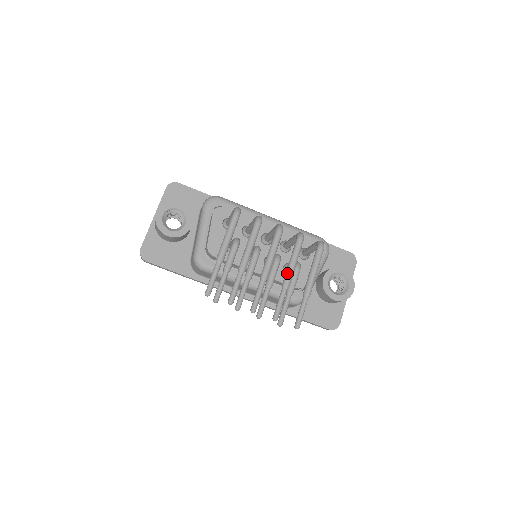
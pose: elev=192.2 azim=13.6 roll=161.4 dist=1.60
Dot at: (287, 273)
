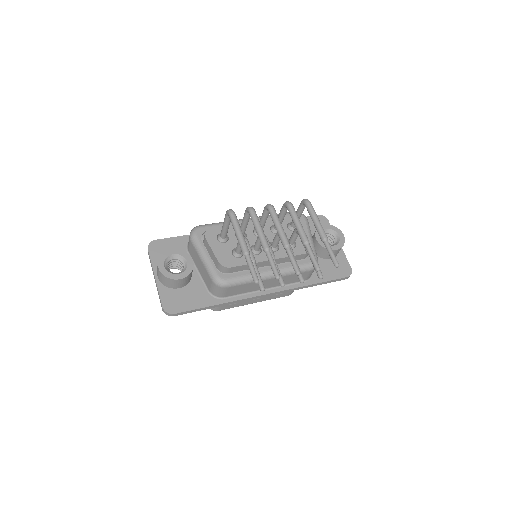
Dot at: (300, 232)
